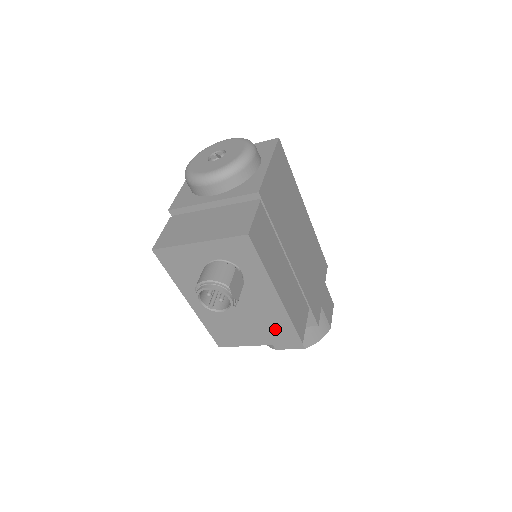
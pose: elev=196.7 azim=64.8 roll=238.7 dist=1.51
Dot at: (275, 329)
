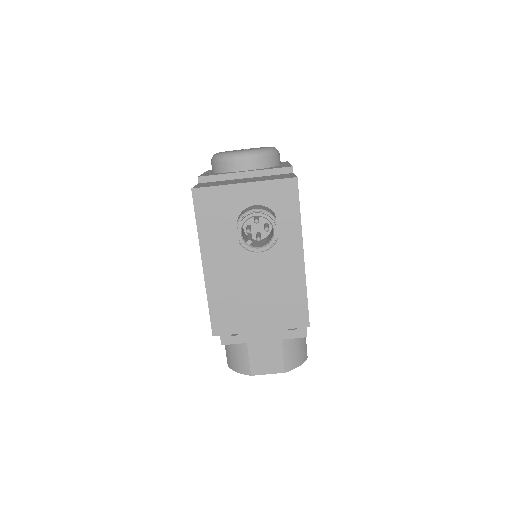
Dot at: (286, 305)
